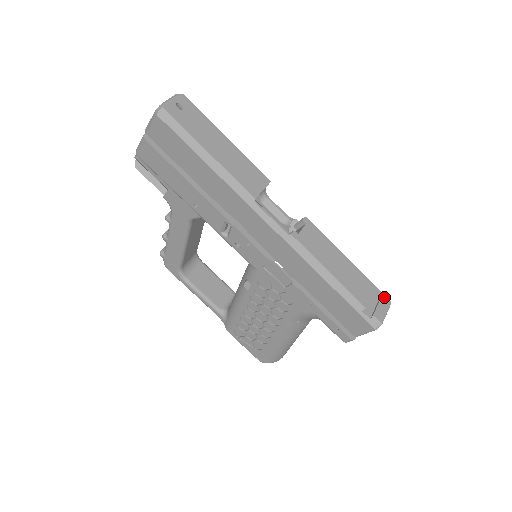
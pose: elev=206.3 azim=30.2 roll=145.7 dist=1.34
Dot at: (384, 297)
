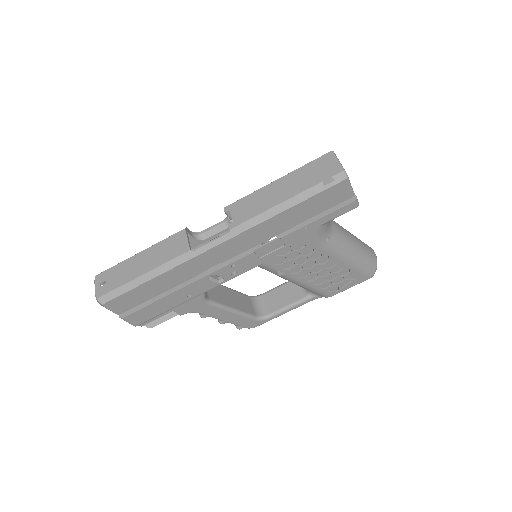
Dot at: (323, 157)
